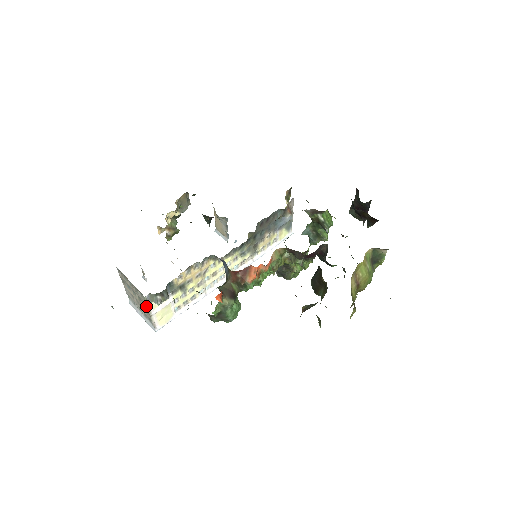
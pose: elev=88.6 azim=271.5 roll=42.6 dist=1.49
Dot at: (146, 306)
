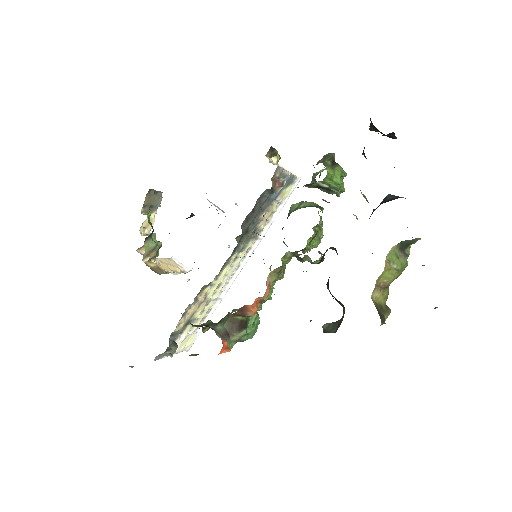
Dot at: occluded
